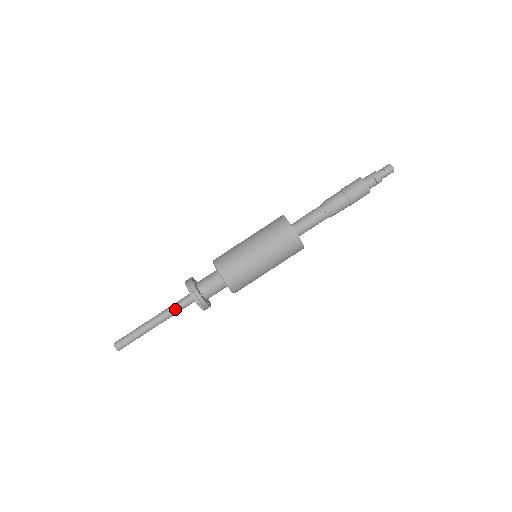
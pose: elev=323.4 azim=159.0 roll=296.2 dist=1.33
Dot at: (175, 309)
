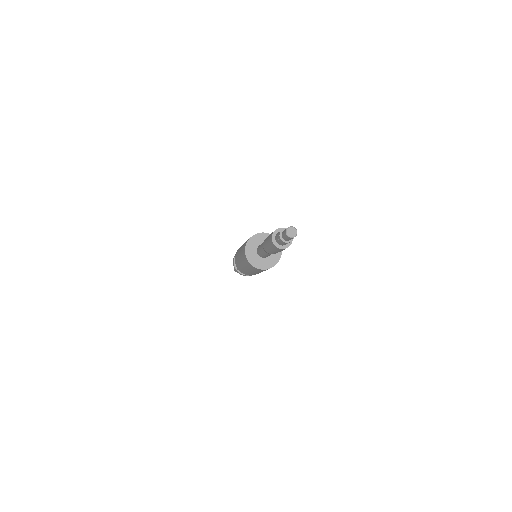
Dot at: occluded
